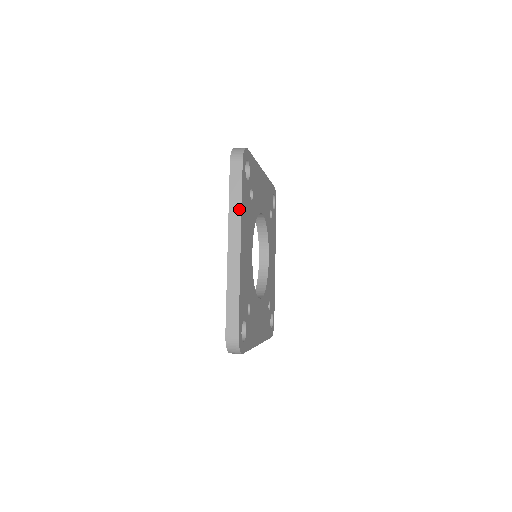
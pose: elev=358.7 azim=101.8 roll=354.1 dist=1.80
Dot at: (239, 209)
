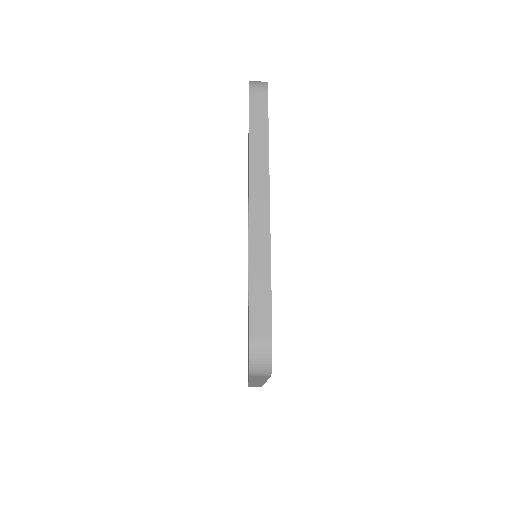
Dot at: (265, 151)
